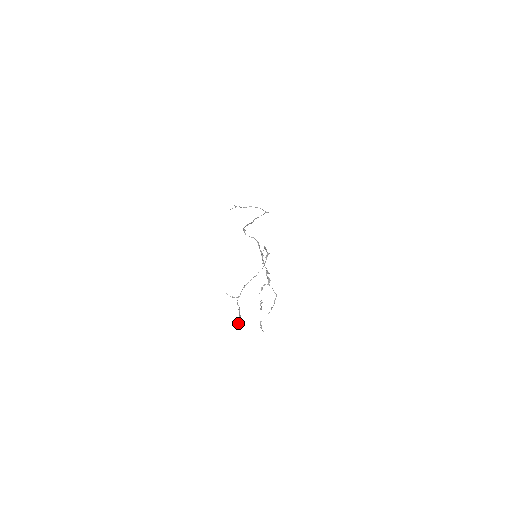
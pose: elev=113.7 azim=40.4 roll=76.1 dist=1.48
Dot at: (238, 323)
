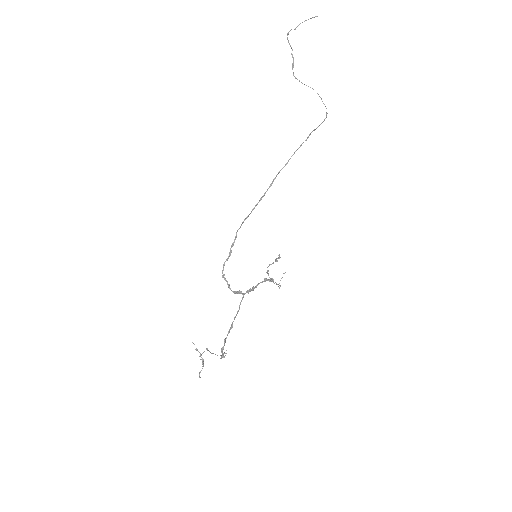
Dot at: (199, 372)
